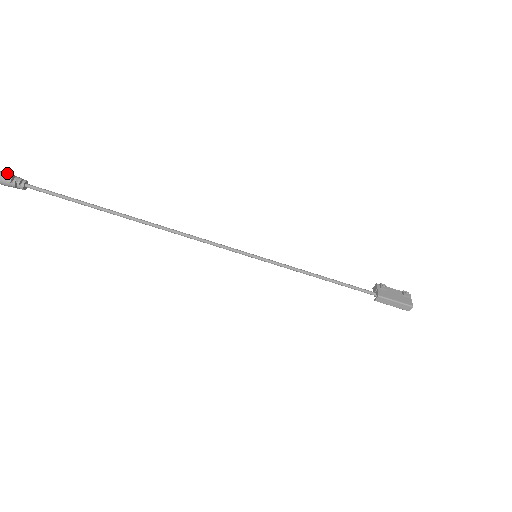
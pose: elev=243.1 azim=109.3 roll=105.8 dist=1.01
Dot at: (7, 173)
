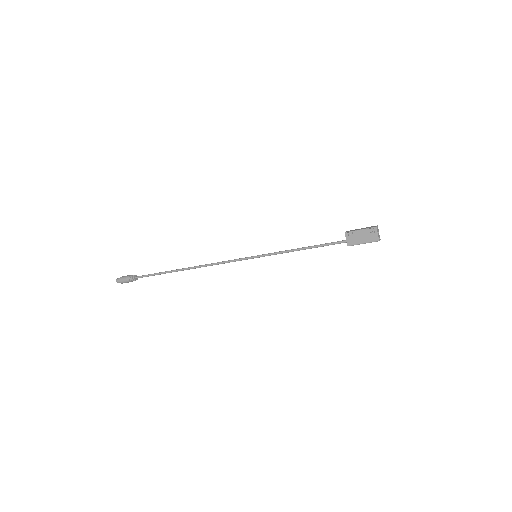
Dot at: (126, 279)
